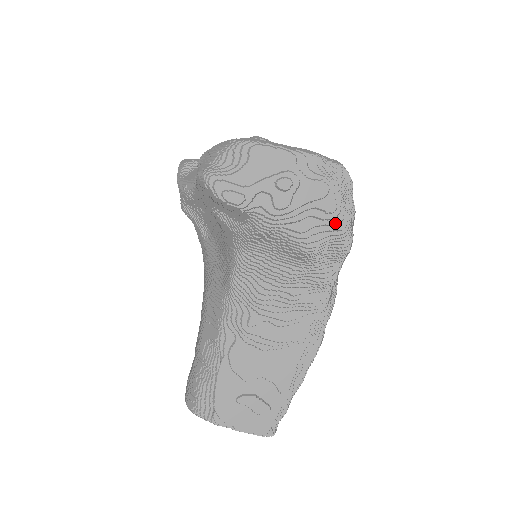
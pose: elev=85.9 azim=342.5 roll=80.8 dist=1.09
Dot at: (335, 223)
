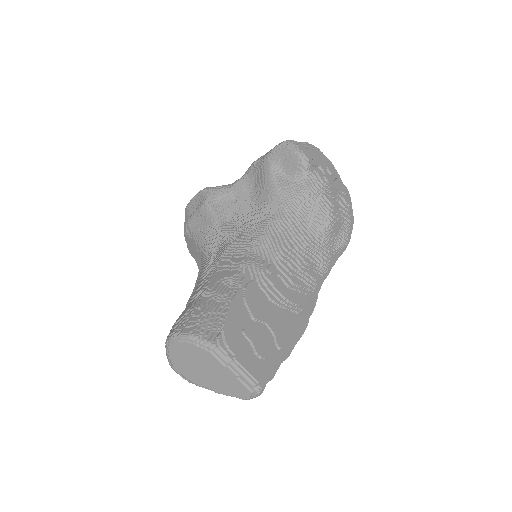
Dot at: (349, 214)
